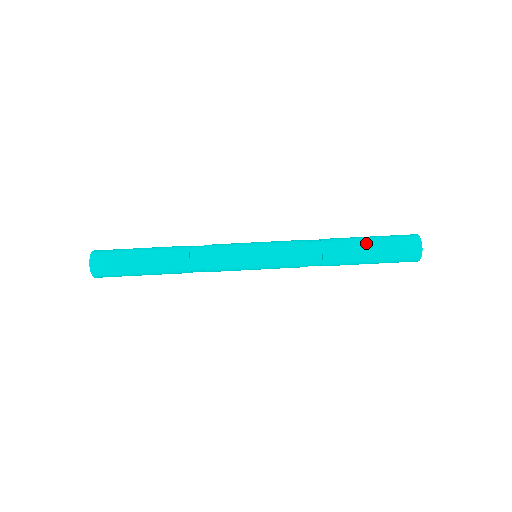
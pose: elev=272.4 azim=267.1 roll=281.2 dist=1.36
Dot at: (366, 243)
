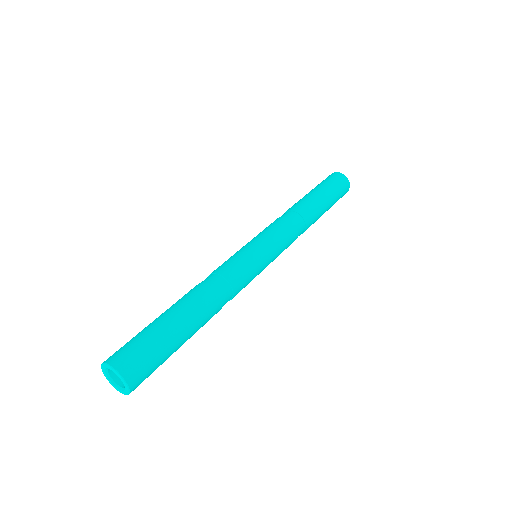
Dot at: (317, 193)
